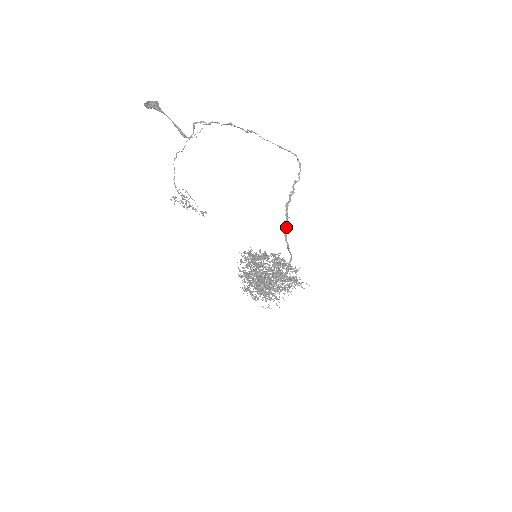
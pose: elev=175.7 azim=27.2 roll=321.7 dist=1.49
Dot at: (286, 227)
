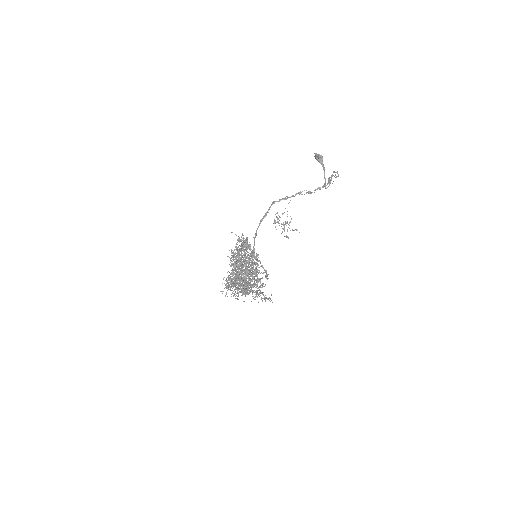
Dot at: (262, 220)
